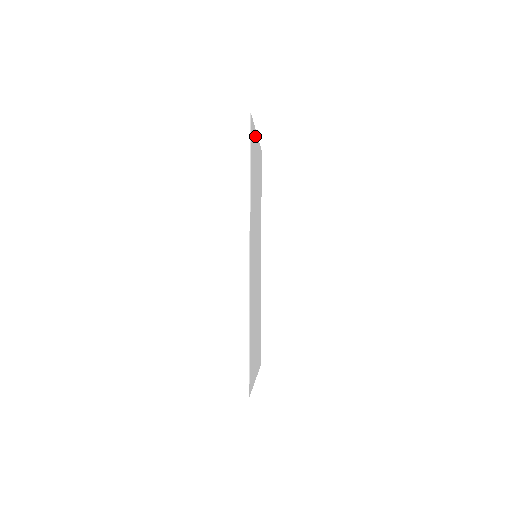
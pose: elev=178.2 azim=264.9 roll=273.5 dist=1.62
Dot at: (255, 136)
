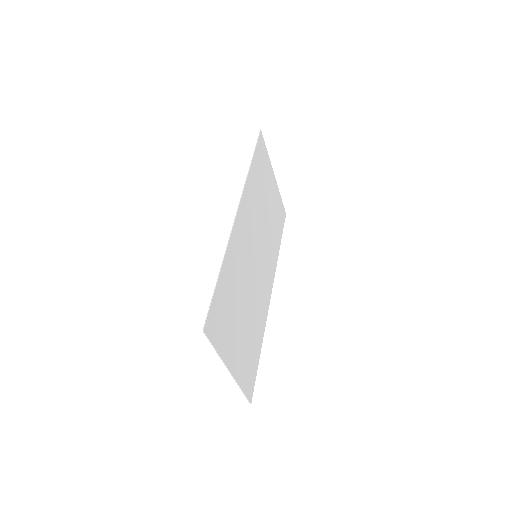
Dot at: (270, 167)
